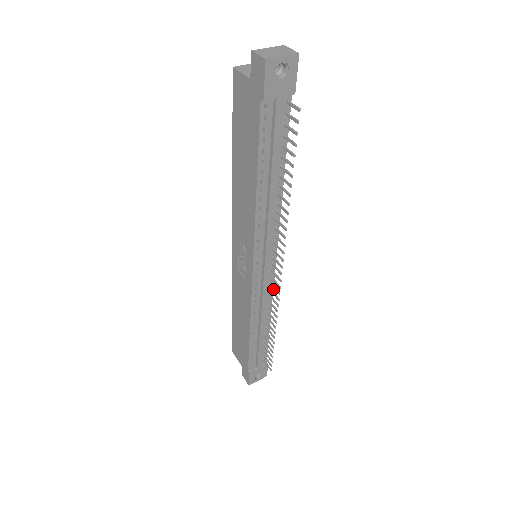
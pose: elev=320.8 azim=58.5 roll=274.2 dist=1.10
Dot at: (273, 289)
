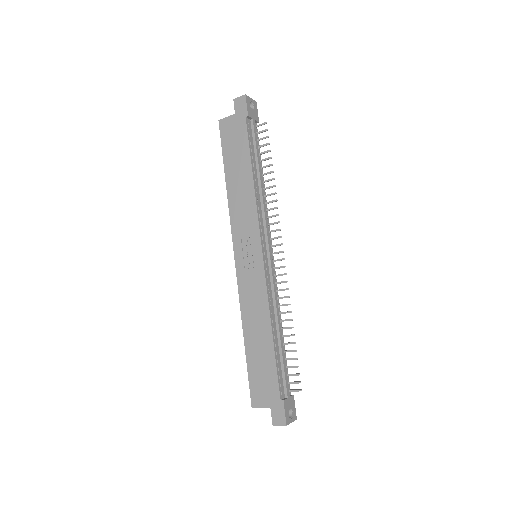
Dot at: occluded
